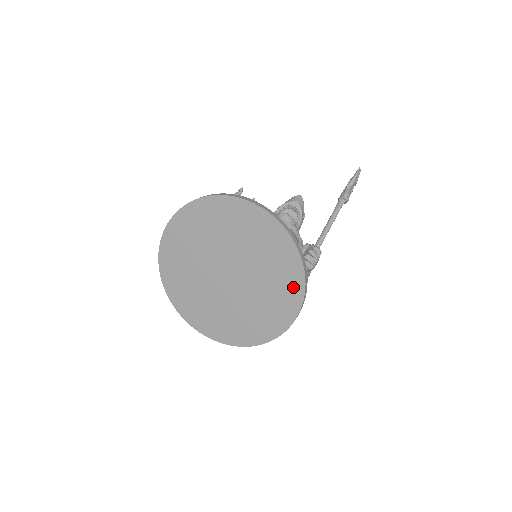
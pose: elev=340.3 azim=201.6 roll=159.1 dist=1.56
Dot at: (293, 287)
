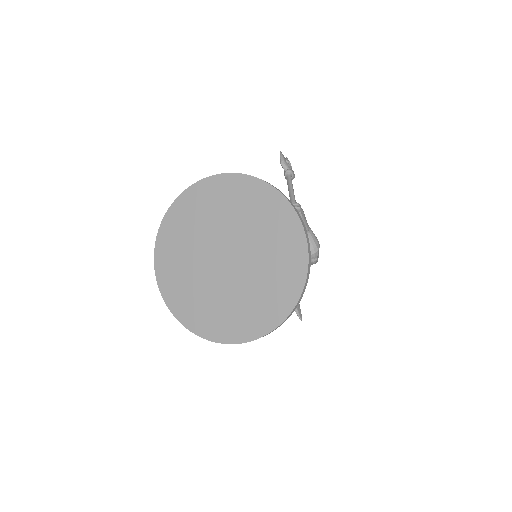
Dot at: (274, 205)
